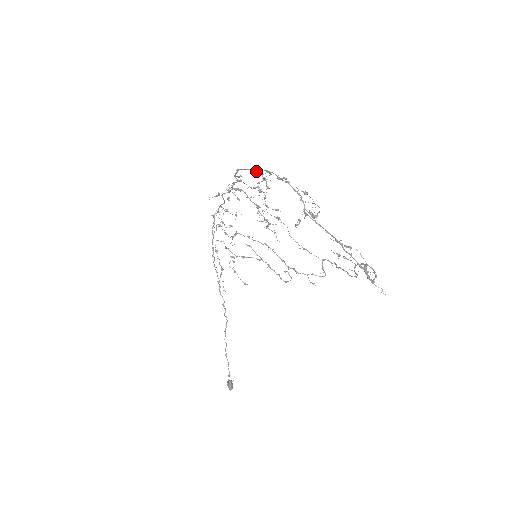
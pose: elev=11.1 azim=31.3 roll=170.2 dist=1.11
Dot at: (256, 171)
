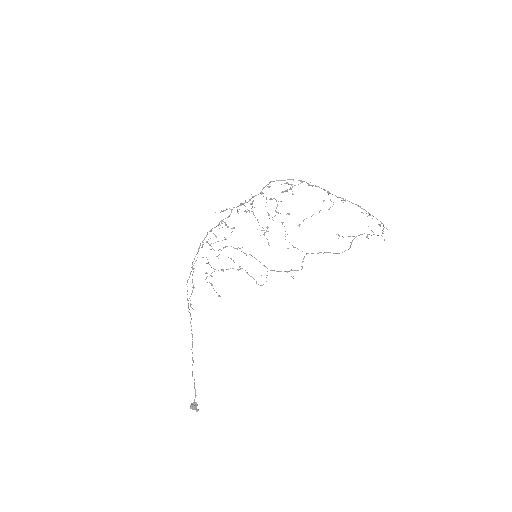
Dot at: (287, 182)
